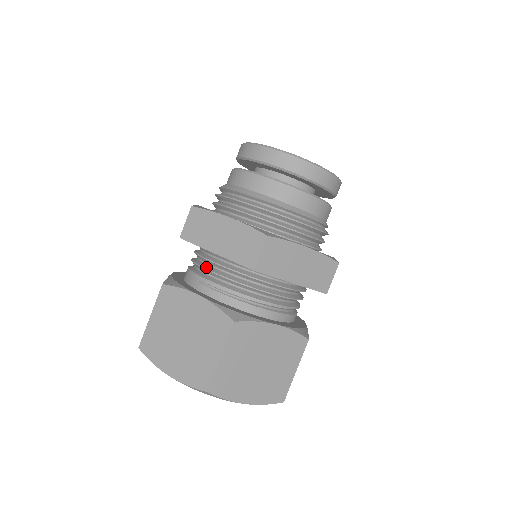
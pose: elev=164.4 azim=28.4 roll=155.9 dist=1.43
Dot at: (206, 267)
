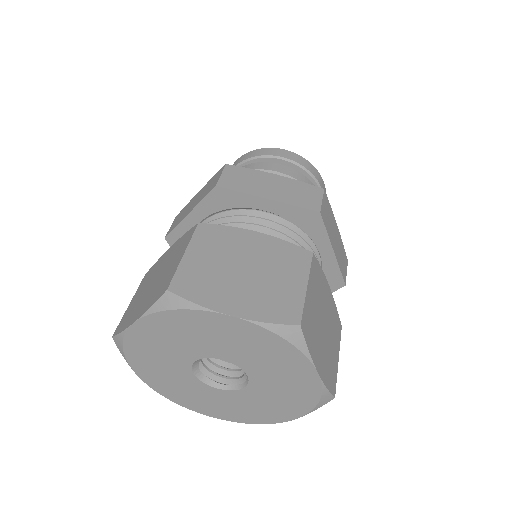
Dot at: (243, 222)
